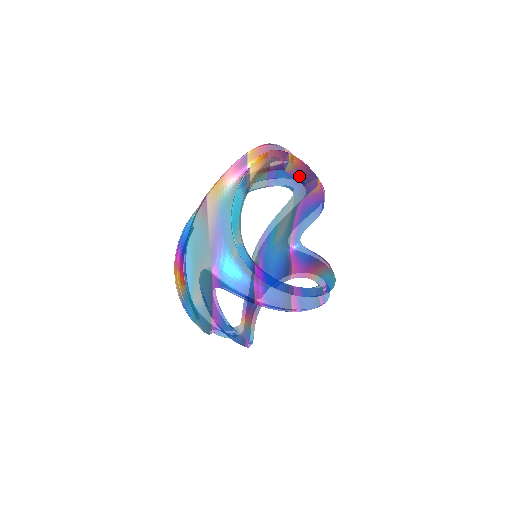
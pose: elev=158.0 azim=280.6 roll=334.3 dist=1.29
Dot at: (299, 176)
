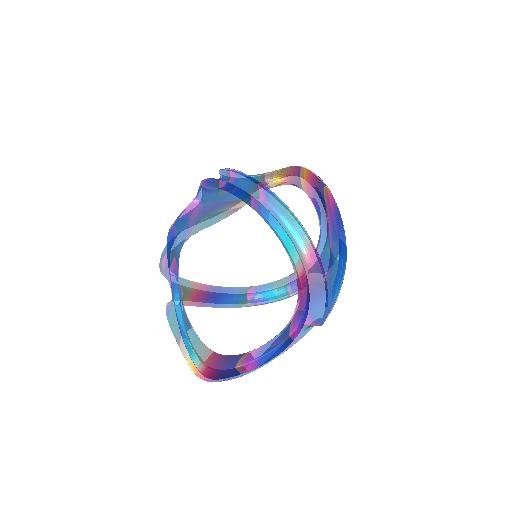
Dot at: (315, 192)
